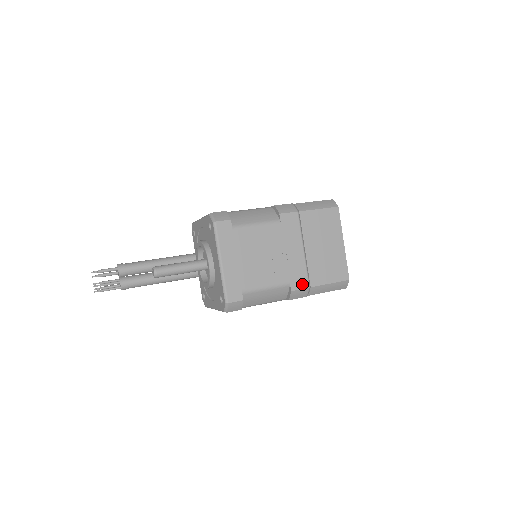
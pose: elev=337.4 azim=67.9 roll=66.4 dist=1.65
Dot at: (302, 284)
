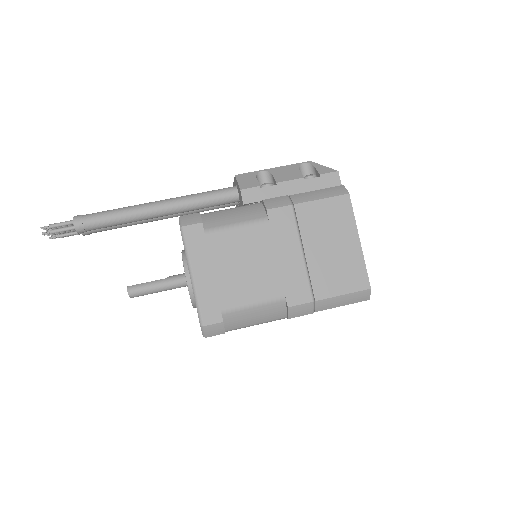
Dot at: occluded
